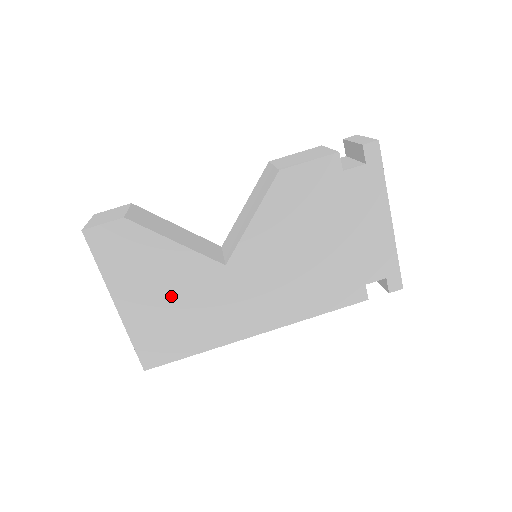
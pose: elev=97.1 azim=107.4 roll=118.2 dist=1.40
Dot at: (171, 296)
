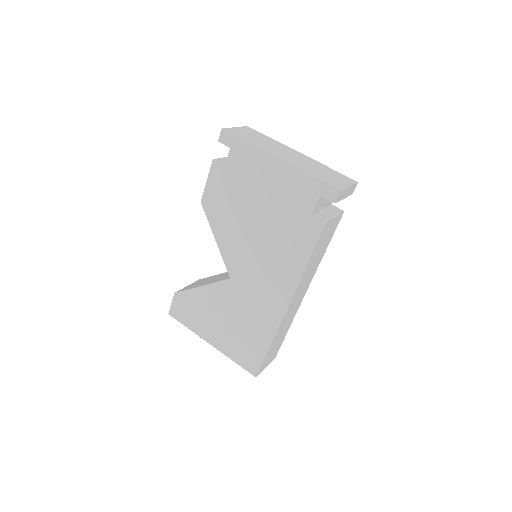
Dot at: (226, 319)
